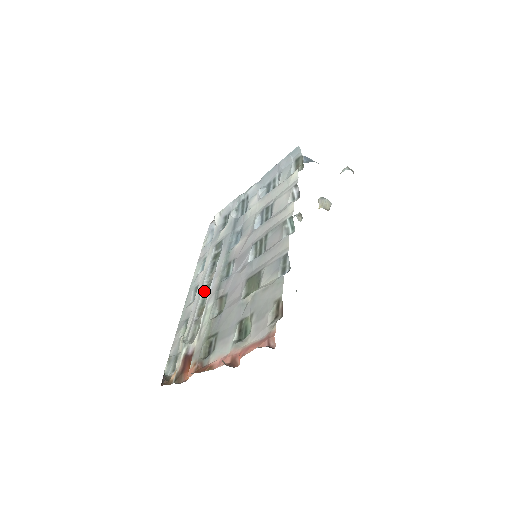
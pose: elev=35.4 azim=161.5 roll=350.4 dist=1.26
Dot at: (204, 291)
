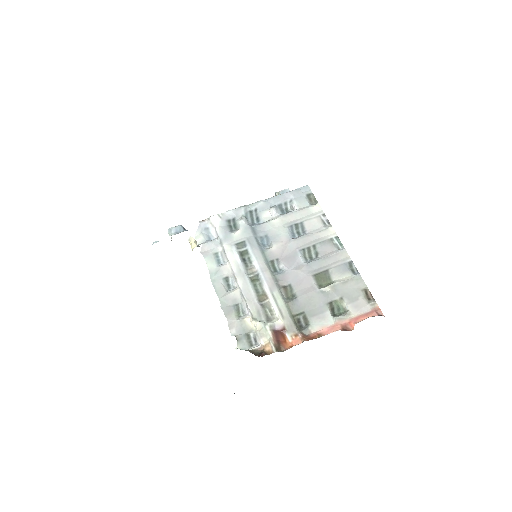
Dot at: (252, 282)
